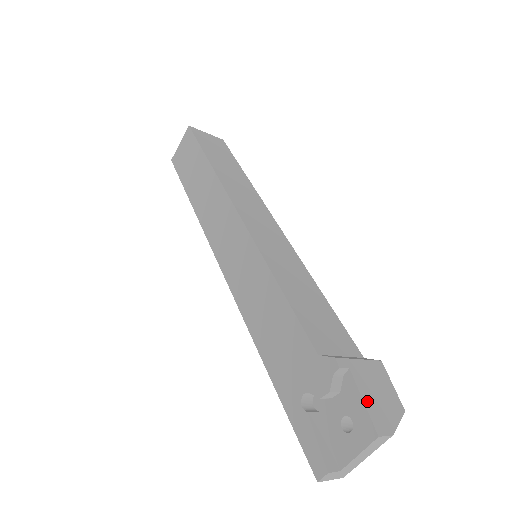
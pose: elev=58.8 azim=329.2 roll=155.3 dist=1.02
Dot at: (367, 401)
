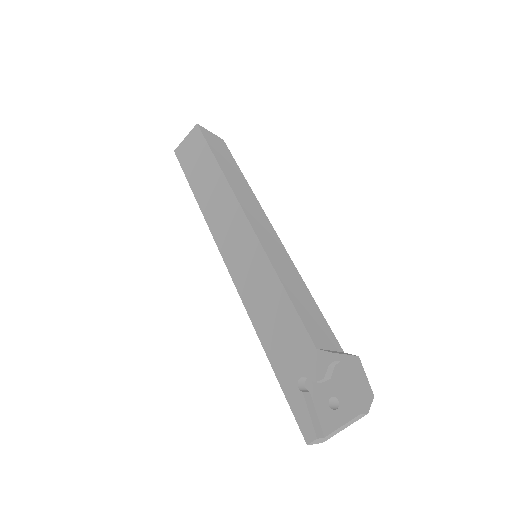
Dot at: (352, 387)
